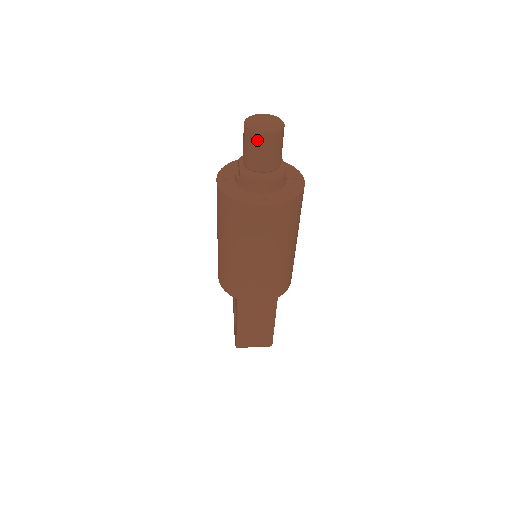
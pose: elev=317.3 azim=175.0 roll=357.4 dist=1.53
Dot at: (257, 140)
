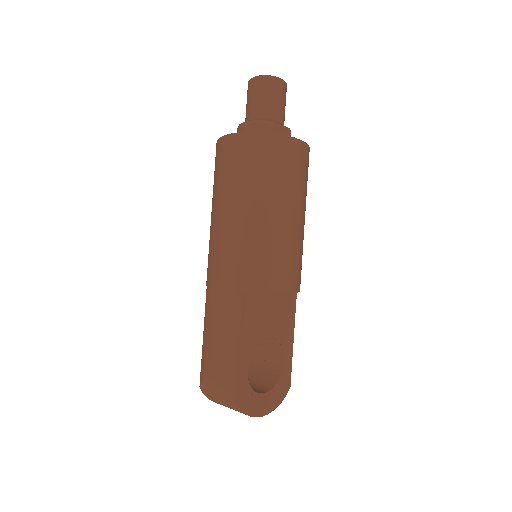
Dot at: (249, 88)
